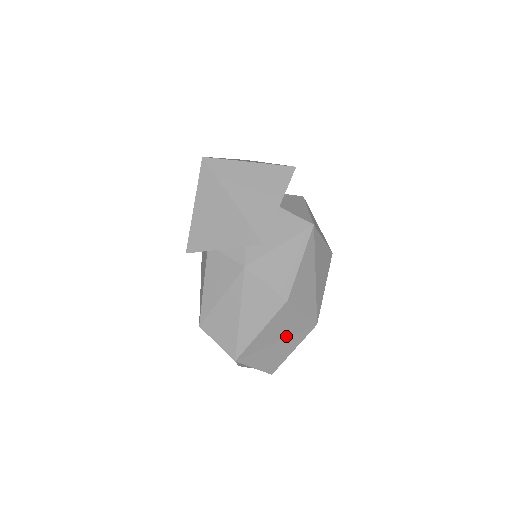
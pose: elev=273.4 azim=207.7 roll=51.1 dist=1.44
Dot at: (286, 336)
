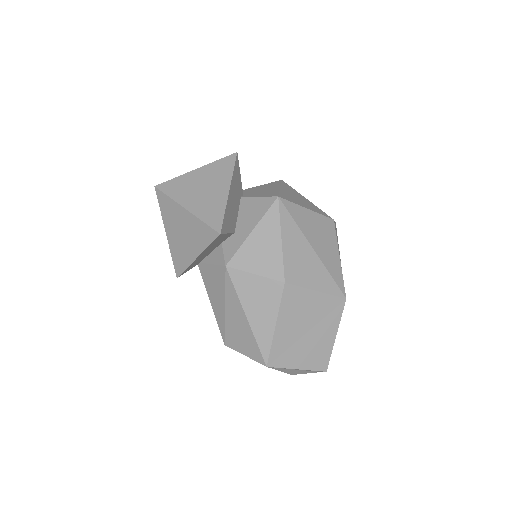
Dot at: (313, 323)
